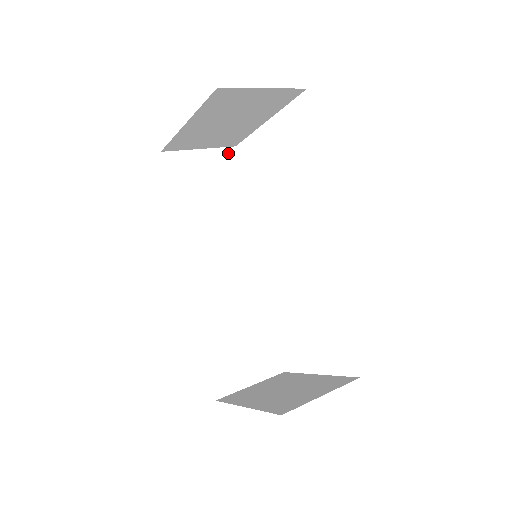
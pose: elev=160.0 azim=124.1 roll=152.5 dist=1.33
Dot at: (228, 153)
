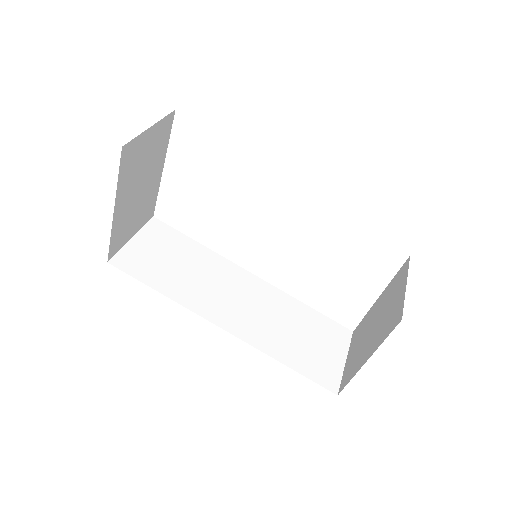
Dot at: (153, 225)
